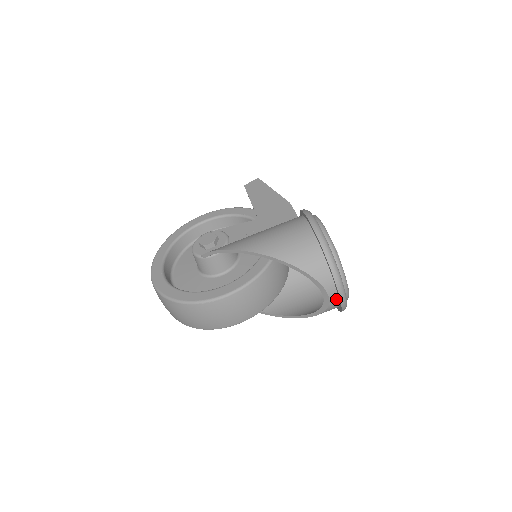
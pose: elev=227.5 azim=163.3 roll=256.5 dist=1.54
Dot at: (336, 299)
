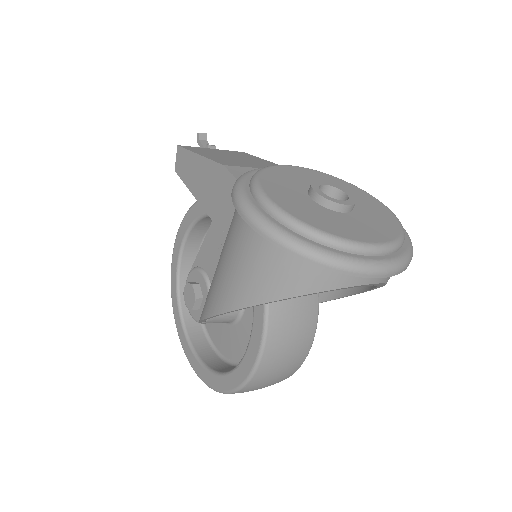
Dot at: occluded
